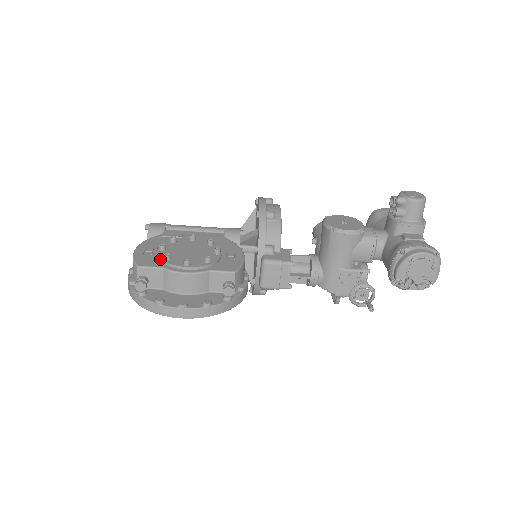
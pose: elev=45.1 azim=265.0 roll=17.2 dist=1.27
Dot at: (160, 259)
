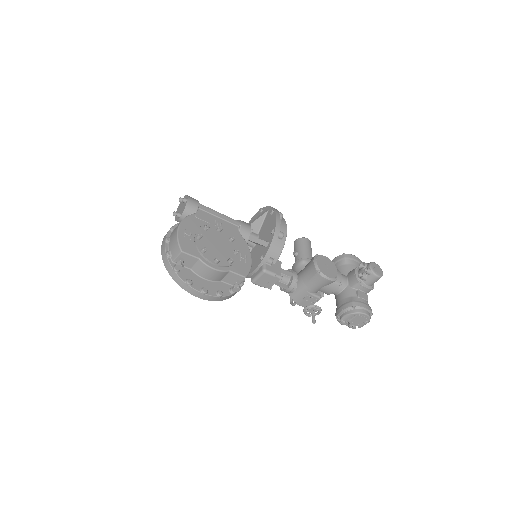
Dot at: (198, 248)
